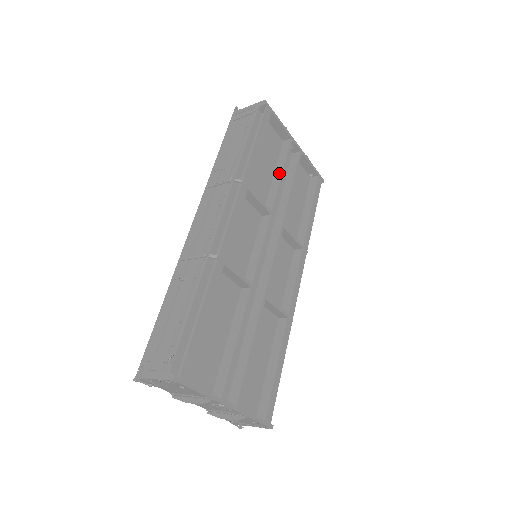
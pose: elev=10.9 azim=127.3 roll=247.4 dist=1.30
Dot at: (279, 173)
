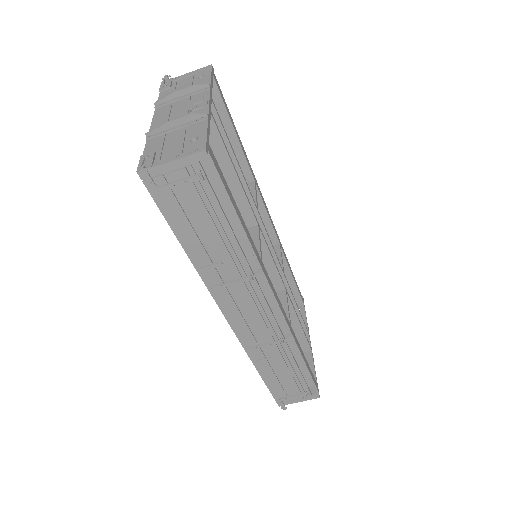
Dot at: (294, 306)
